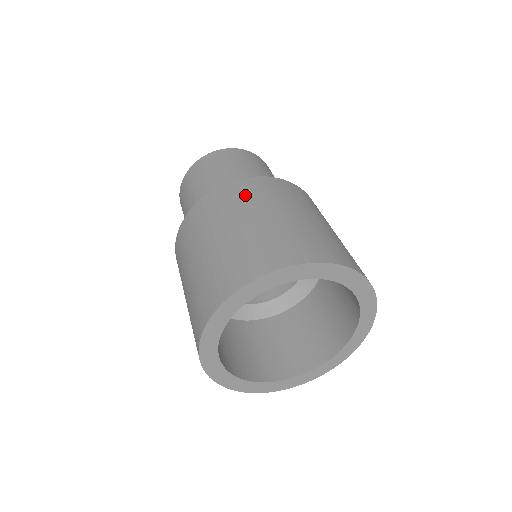
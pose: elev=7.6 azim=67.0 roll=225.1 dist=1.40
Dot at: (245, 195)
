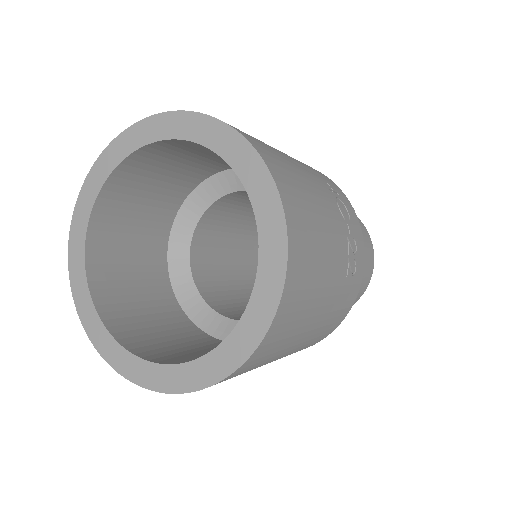
Dot at: occluded
